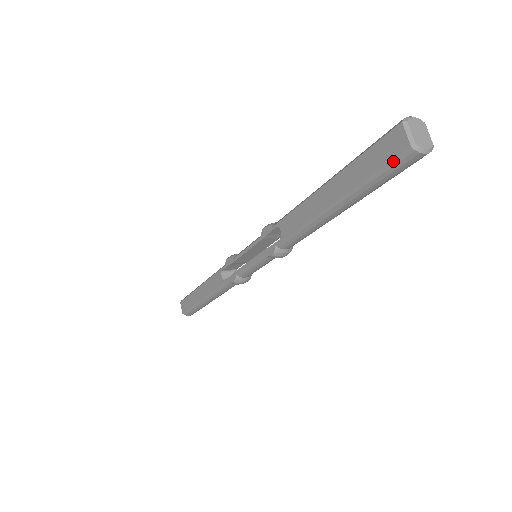
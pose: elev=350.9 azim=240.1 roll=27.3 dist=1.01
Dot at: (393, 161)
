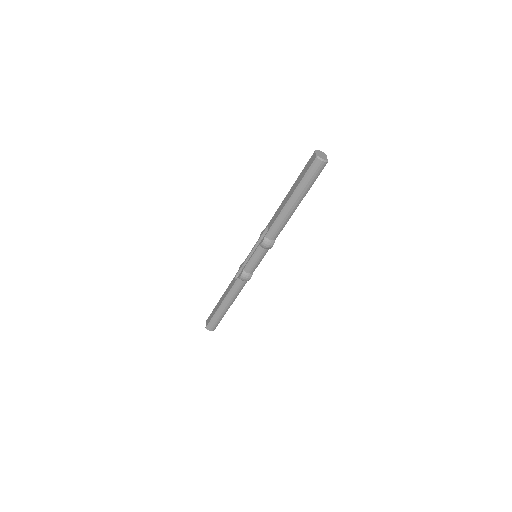
Dot at: (311, 166)
